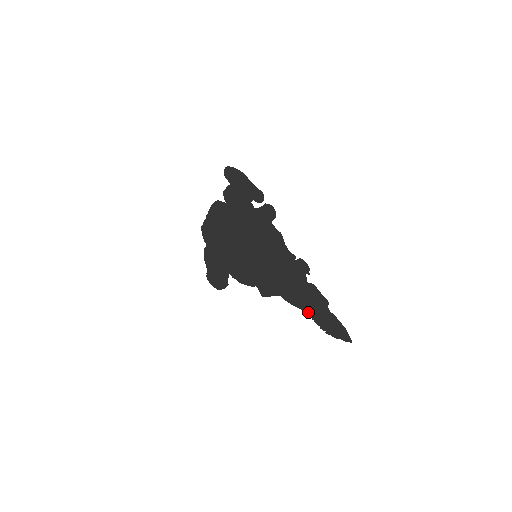
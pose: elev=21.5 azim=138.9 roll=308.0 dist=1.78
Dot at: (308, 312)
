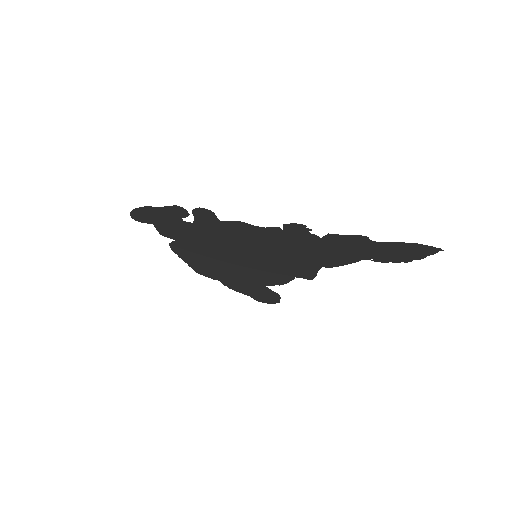
Dot at: occluded
